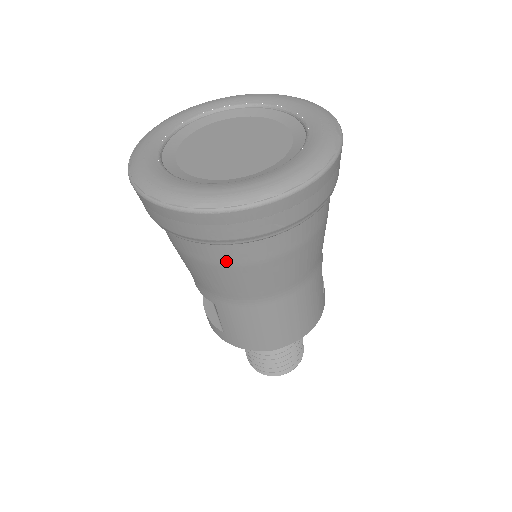
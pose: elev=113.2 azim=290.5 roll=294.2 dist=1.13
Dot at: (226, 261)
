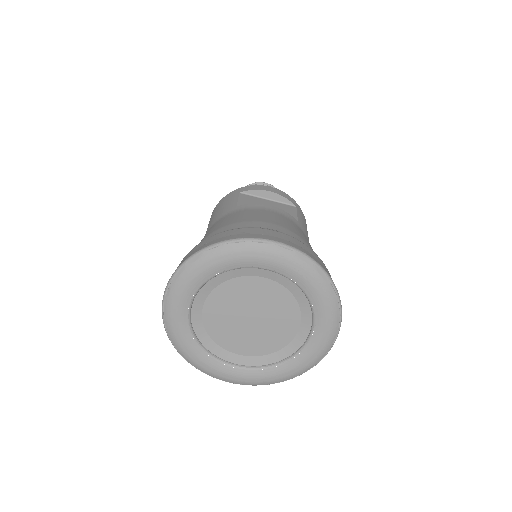
Dot at: occluded
